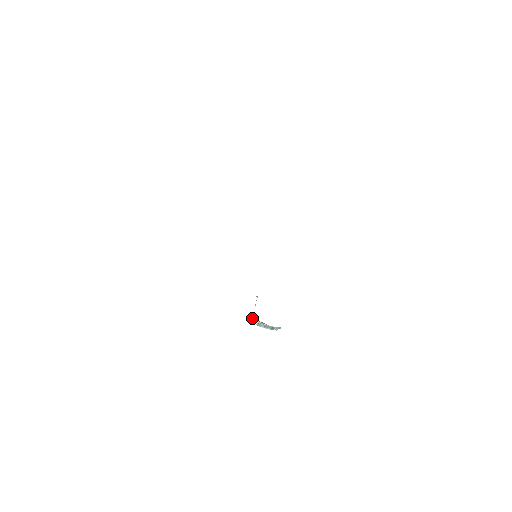
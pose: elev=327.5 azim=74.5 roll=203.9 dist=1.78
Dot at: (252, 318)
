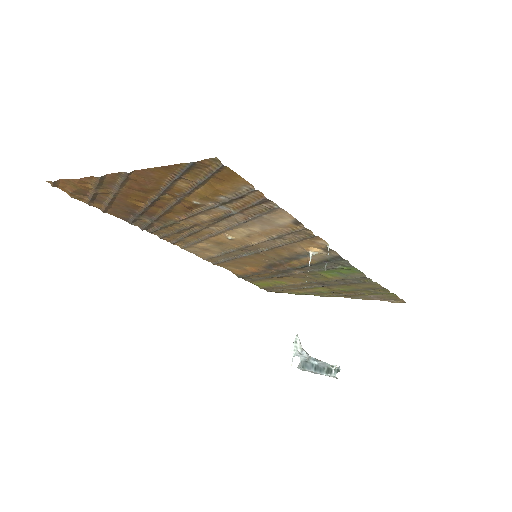
Dot at: (294, 342)
